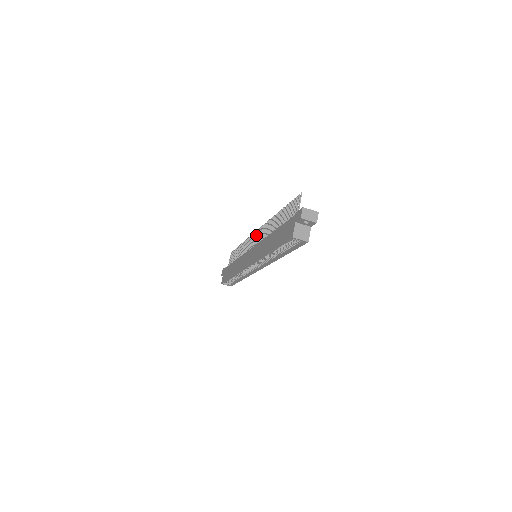
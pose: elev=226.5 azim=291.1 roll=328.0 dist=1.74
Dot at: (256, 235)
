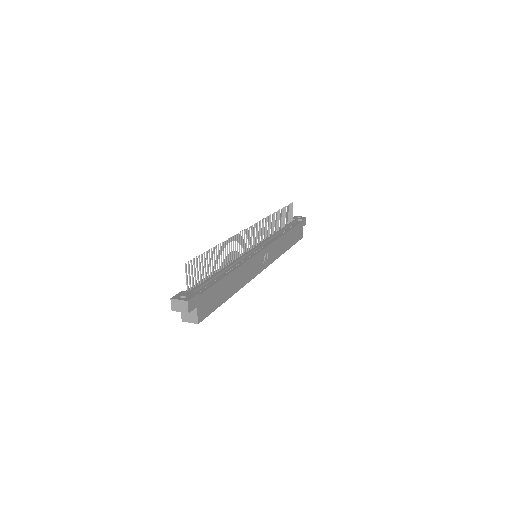
Dot at: (252, 232)
